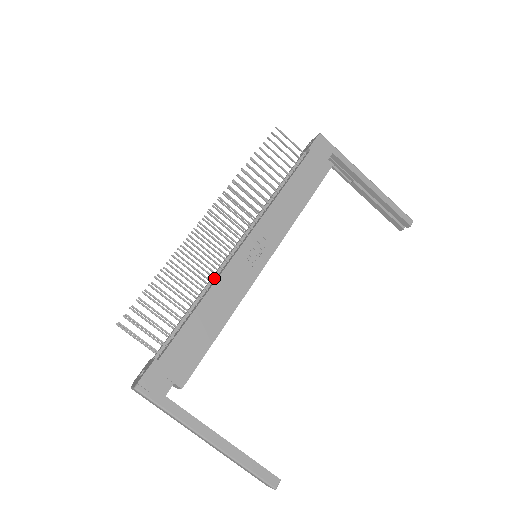
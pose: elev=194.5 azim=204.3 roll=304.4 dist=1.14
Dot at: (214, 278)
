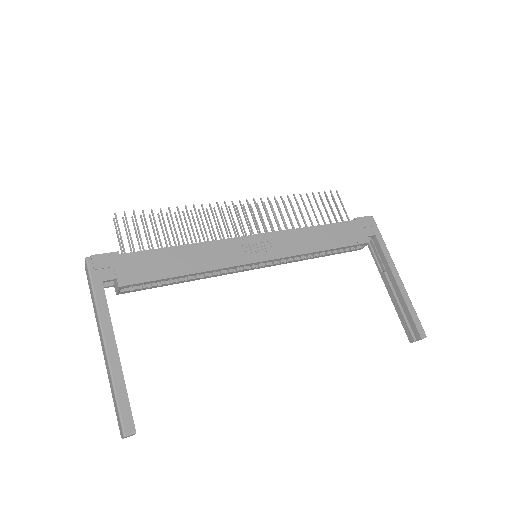
Dot at: occluded
